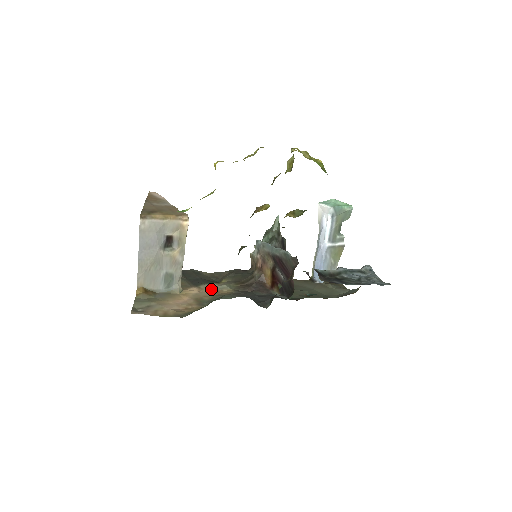
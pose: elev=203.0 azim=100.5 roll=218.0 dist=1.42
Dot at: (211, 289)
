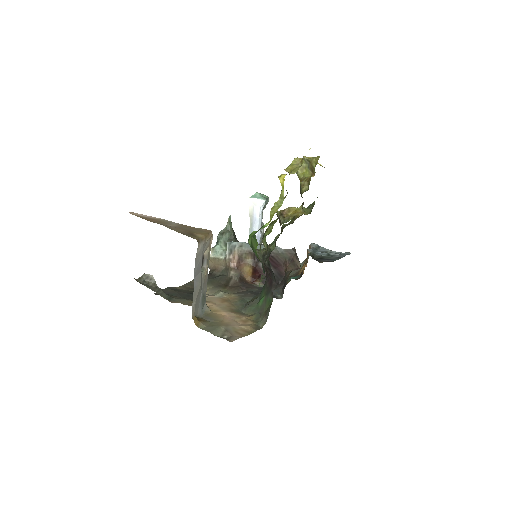
Dot at: (217, 299)
